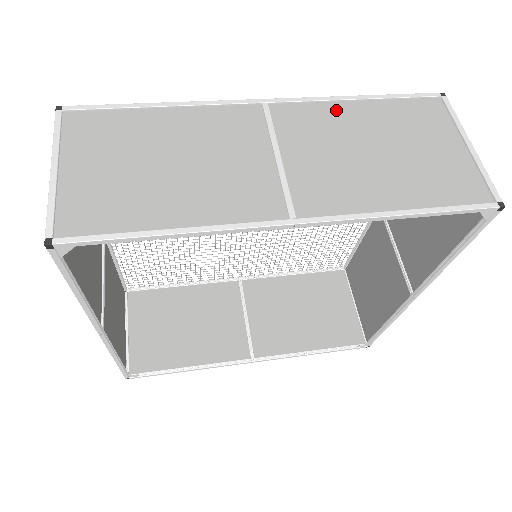
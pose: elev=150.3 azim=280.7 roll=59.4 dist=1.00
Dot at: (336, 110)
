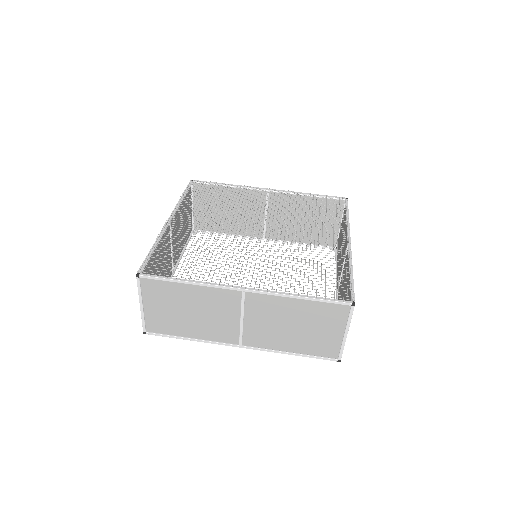
Dot at: (283, 301)
